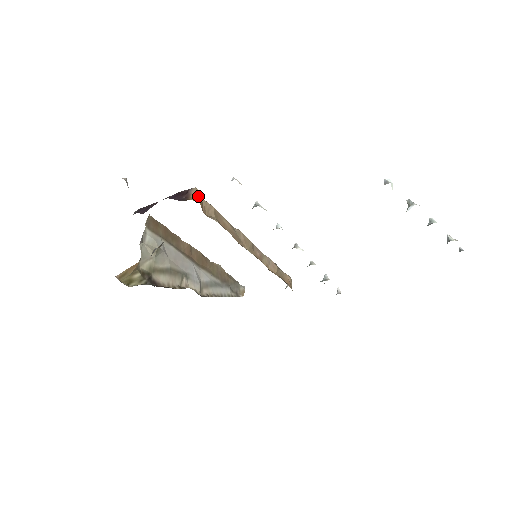
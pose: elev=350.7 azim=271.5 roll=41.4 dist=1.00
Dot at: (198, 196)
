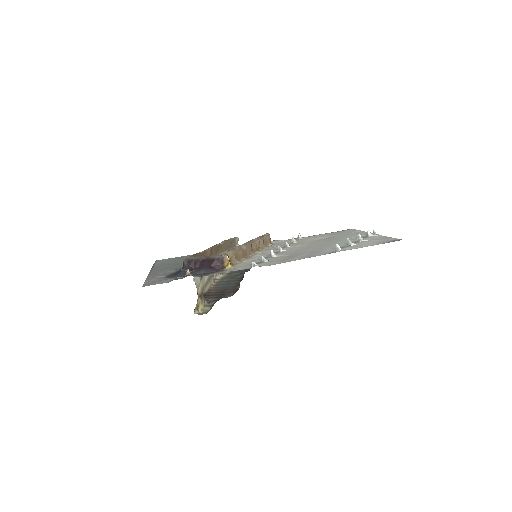
Dot at: (228, 261)
